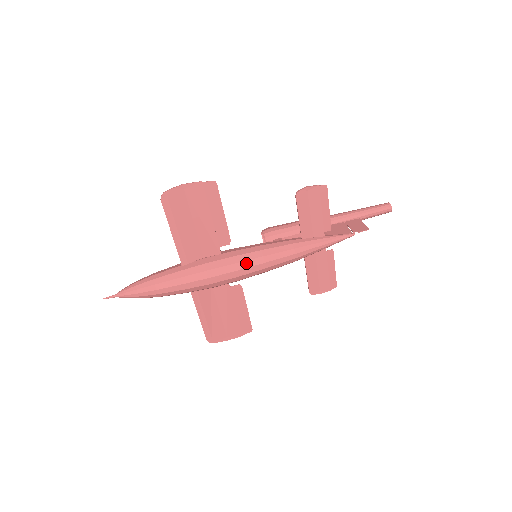
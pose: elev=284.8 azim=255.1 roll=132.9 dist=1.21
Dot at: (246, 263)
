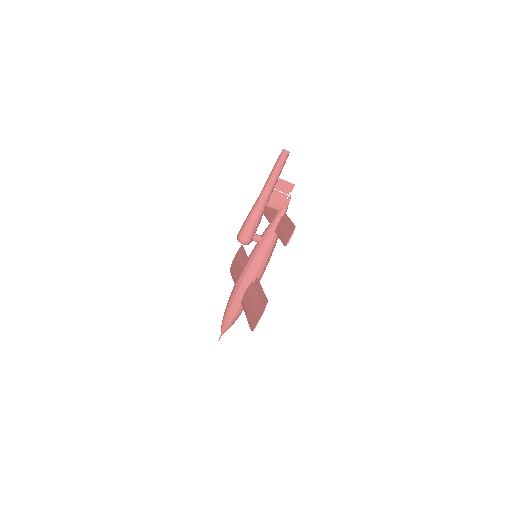
Dot at: (265, 269)
